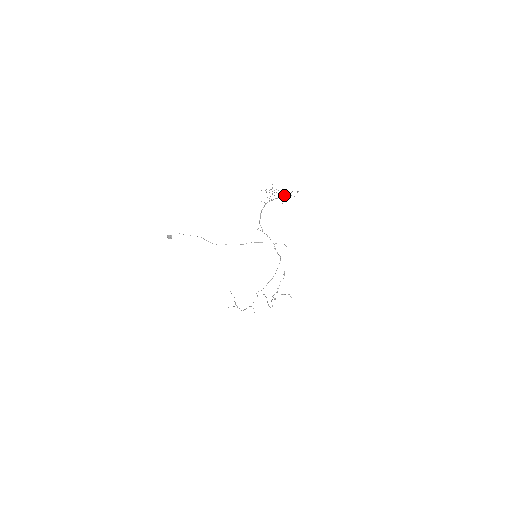
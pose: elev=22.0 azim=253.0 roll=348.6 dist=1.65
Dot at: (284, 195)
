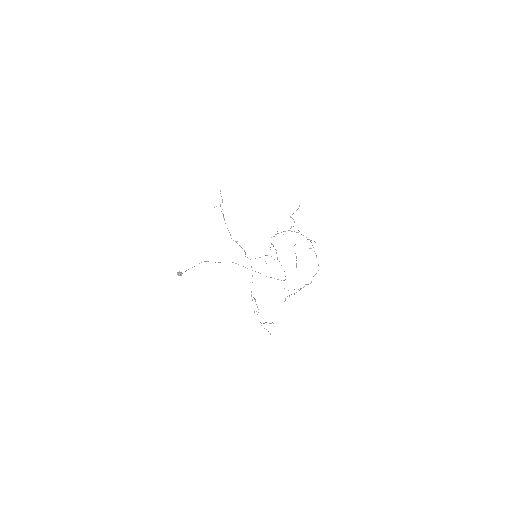
Dot at: occluded
